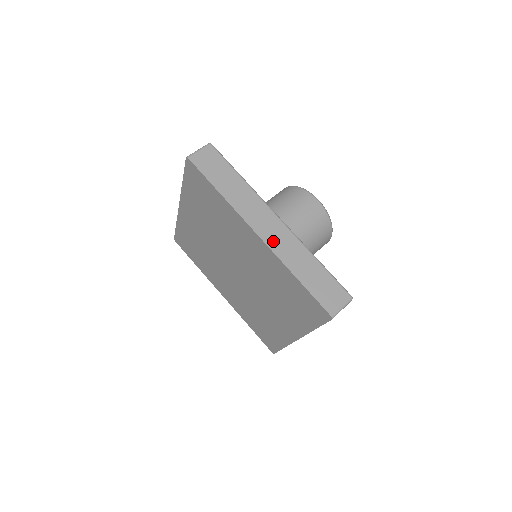
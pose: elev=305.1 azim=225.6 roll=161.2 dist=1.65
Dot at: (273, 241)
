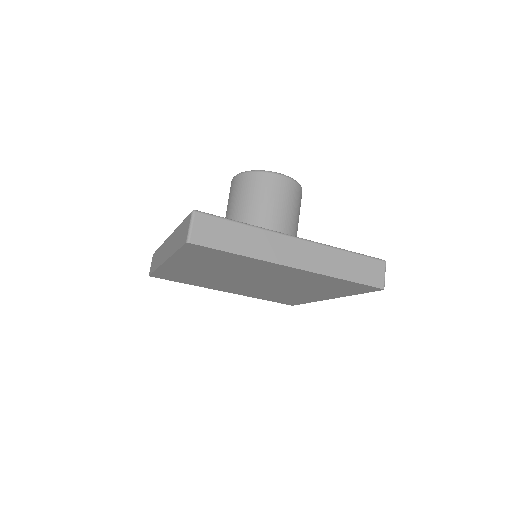
Dot at: (308, 263)
